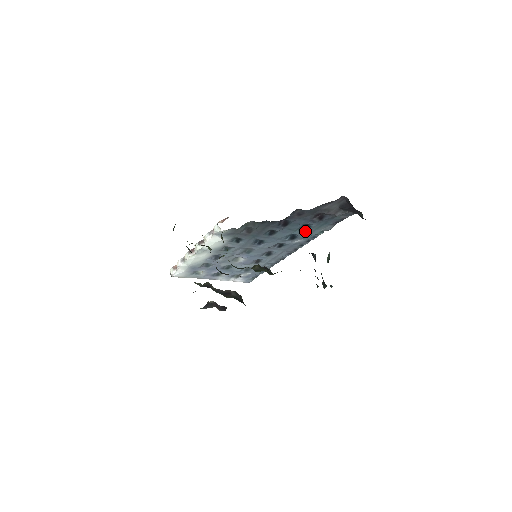
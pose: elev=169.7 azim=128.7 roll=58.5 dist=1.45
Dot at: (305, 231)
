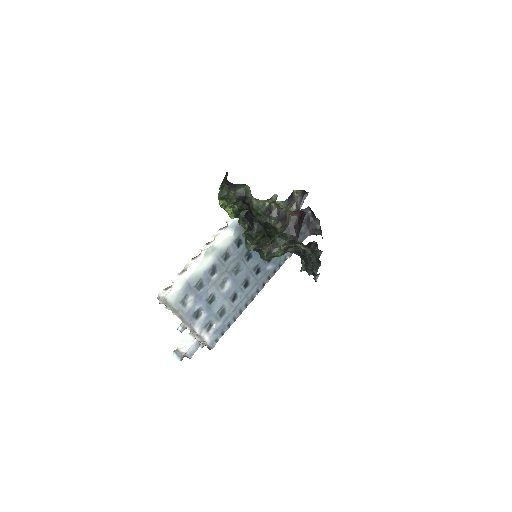
Dot at: occluded
